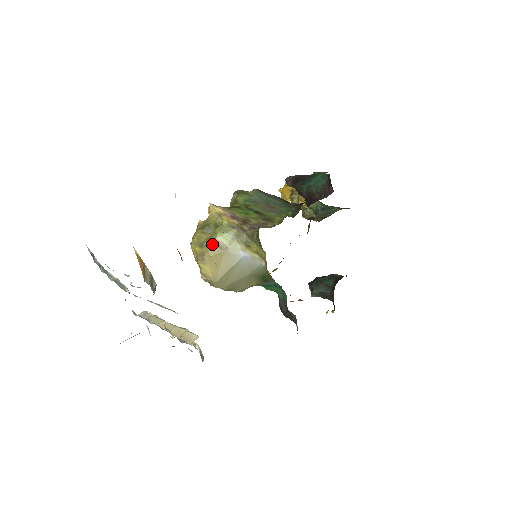
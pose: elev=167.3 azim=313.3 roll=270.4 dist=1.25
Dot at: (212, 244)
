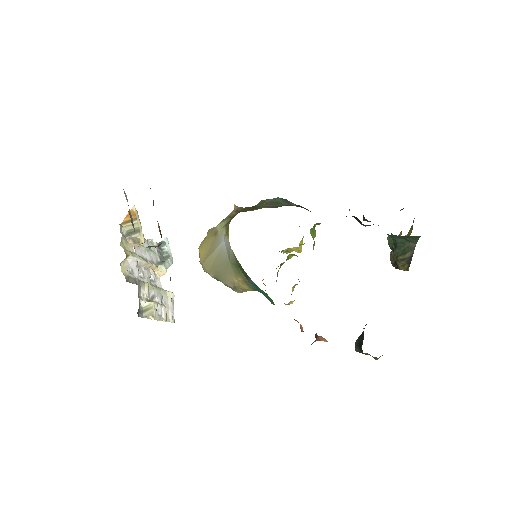
Dot at: (211, 230)
